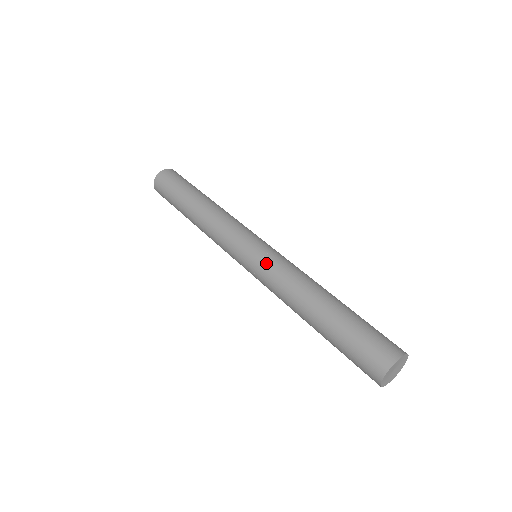
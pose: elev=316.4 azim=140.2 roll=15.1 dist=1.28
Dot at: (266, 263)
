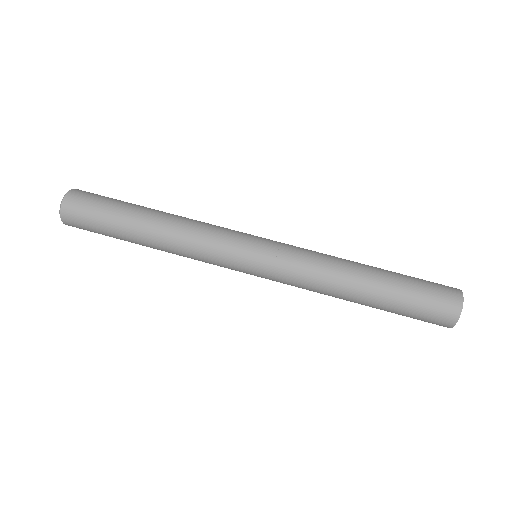
Dot at: (286, 256)
